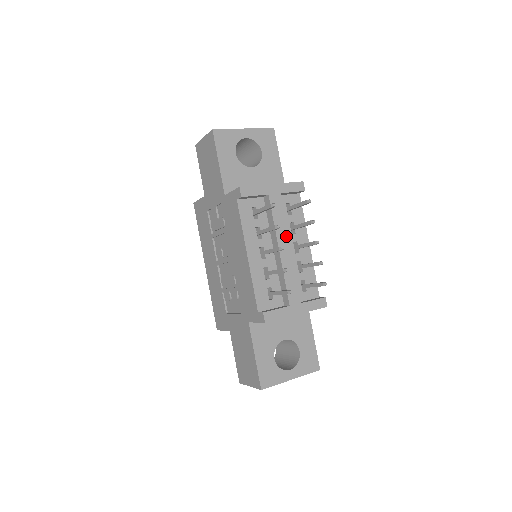
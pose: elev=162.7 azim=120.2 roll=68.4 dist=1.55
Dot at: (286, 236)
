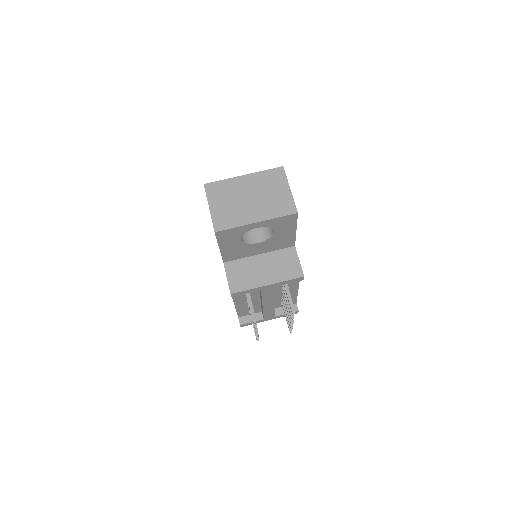
Dot at: (272, 300)
